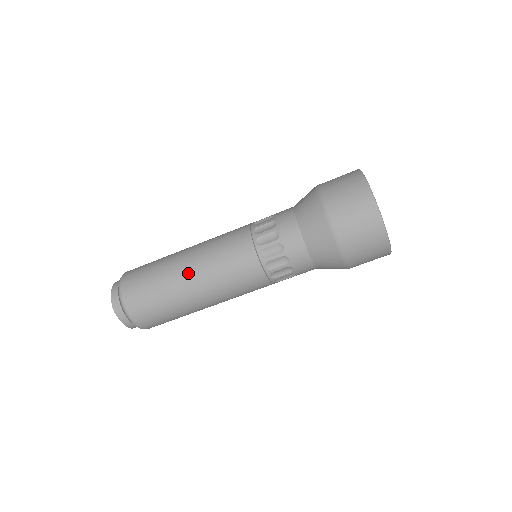
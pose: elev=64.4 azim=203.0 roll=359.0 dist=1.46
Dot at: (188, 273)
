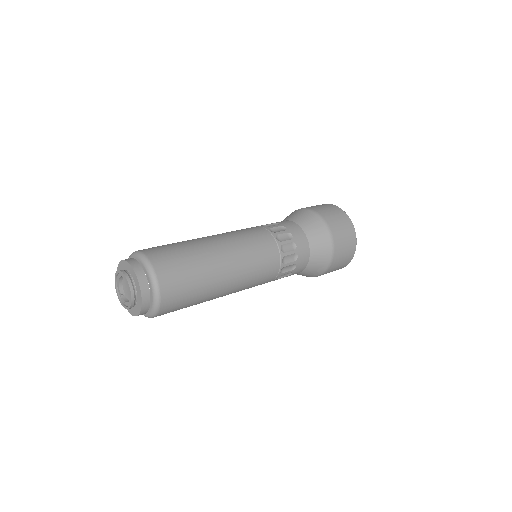
Dot at: (228, 280)
